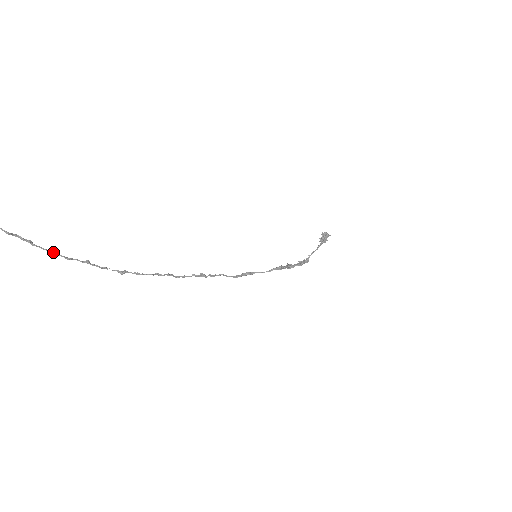
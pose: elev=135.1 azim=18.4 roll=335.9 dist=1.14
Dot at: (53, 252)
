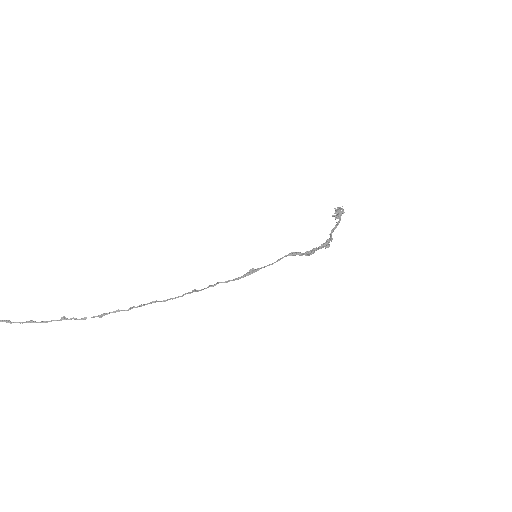
Dot at: (30, 322)
